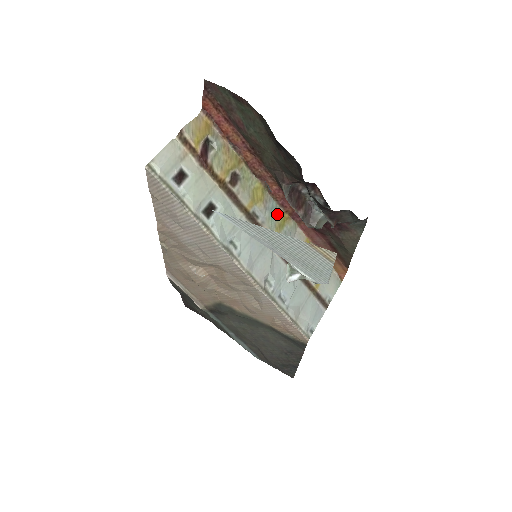
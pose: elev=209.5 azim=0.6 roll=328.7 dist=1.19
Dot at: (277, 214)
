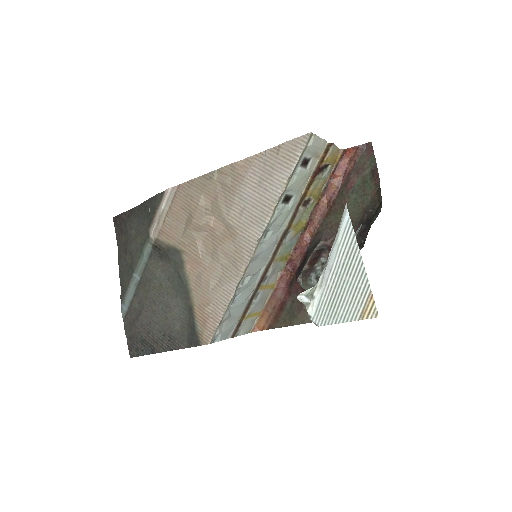
Dot at: (288, 250)
